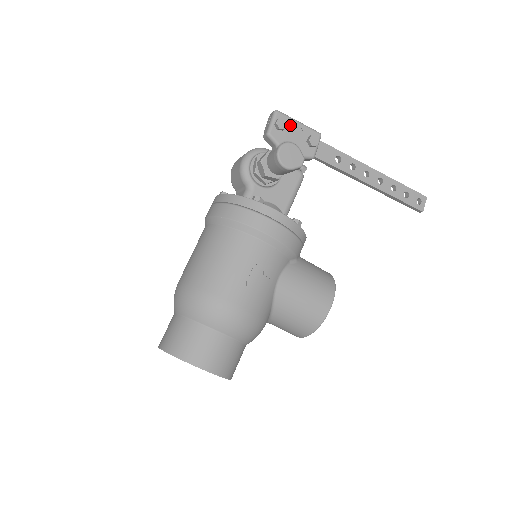
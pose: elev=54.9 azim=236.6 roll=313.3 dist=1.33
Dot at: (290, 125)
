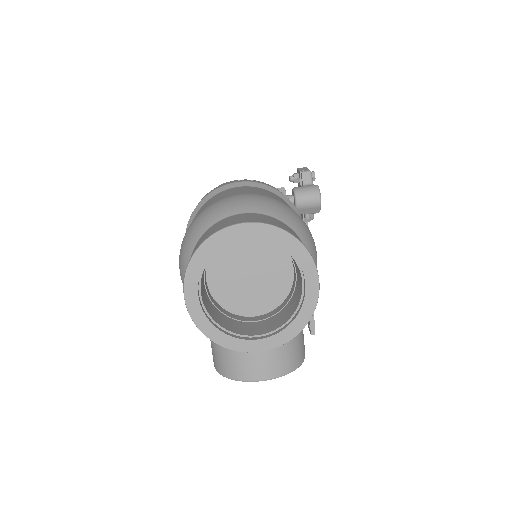
Dot at: occluded
